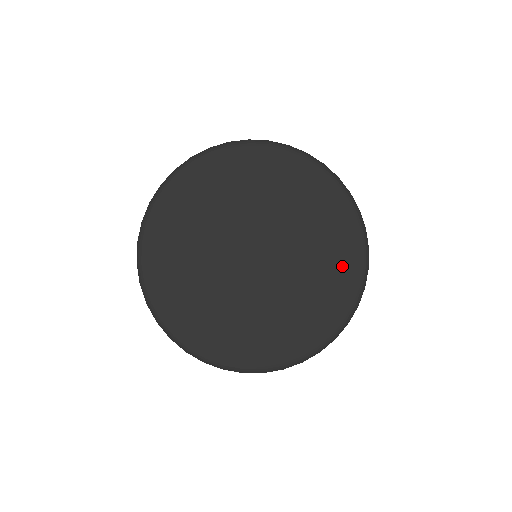
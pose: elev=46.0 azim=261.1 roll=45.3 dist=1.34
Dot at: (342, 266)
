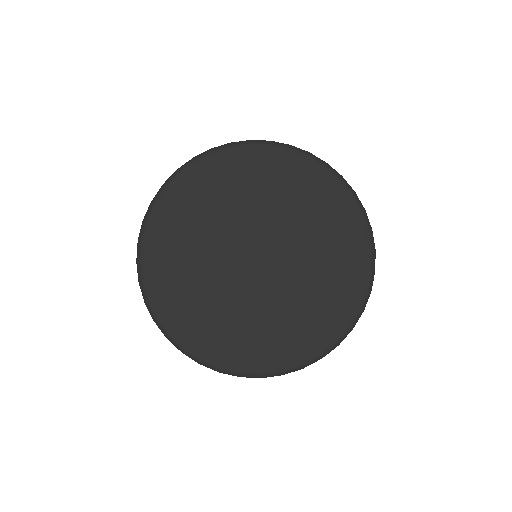
Dot at: (346, 251)
